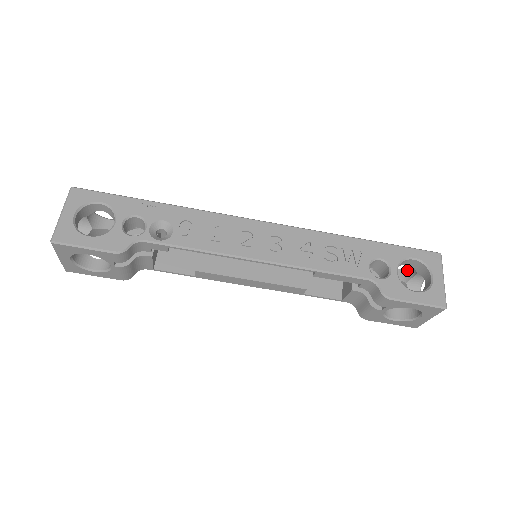
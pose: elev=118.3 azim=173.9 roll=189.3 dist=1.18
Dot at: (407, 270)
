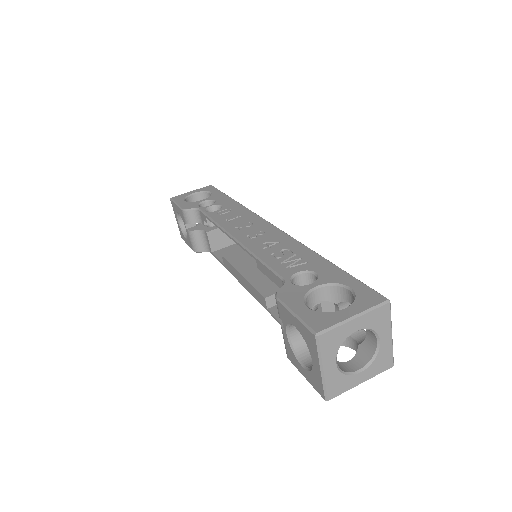
Dot at: occluded
